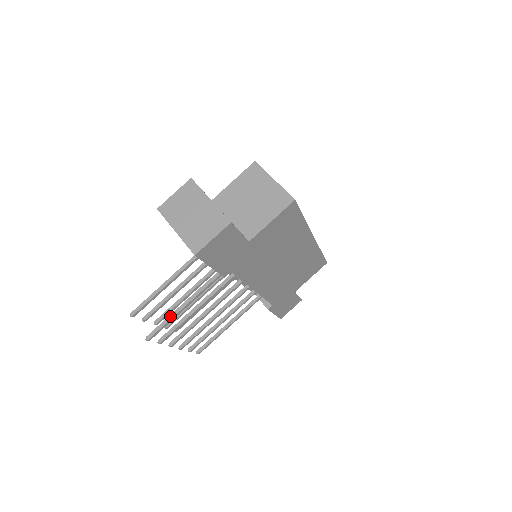
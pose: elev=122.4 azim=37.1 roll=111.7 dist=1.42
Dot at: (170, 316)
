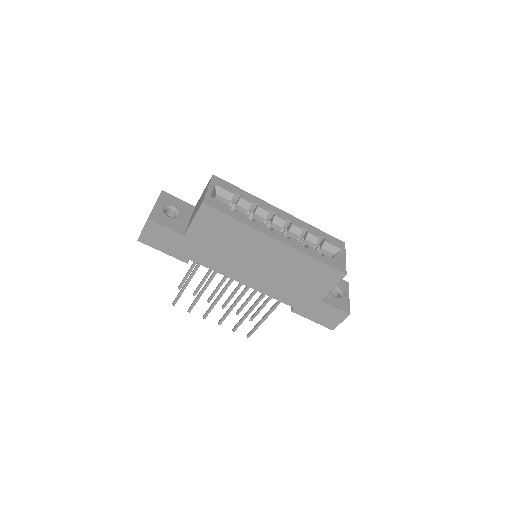
Dot at: (180, 290)
